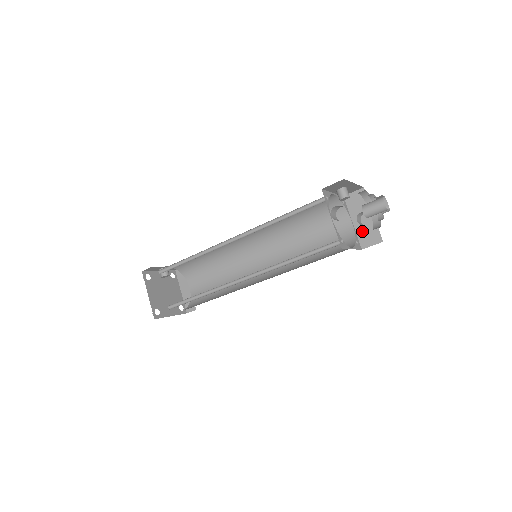
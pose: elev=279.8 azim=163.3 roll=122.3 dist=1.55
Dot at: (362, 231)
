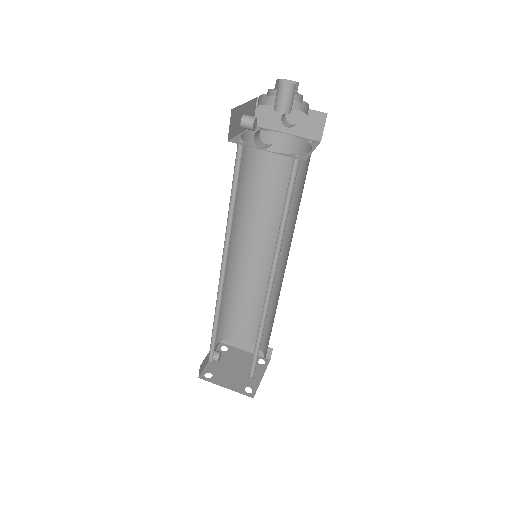
Dot at: (302, 129)
